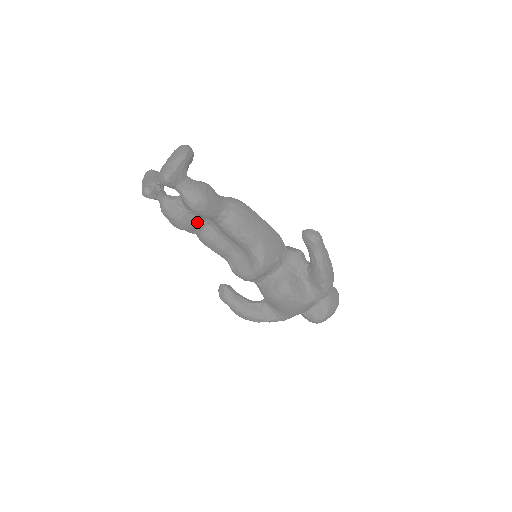
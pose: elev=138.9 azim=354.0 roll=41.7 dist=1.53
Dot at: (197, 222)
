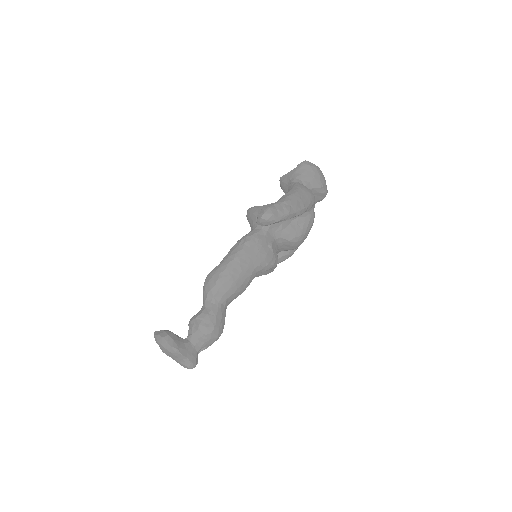
Dot at: occluded
